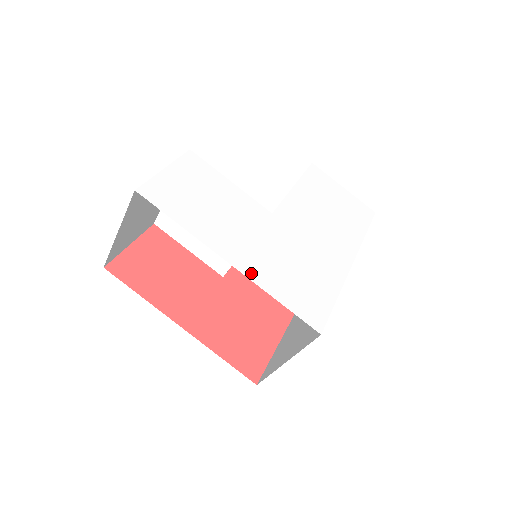
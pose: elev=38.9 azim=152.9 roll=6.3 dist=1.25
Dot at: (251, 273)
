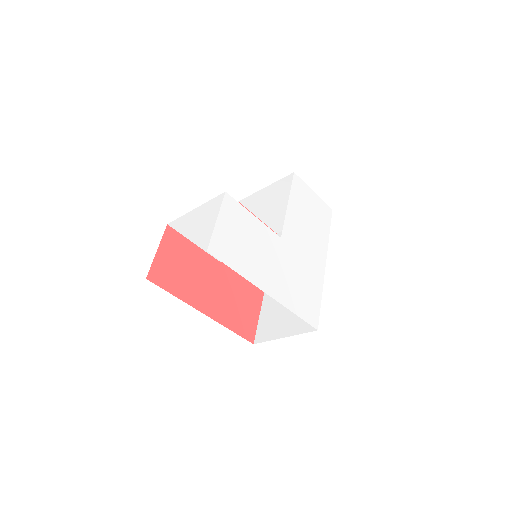
Dot at: (280, 298)
